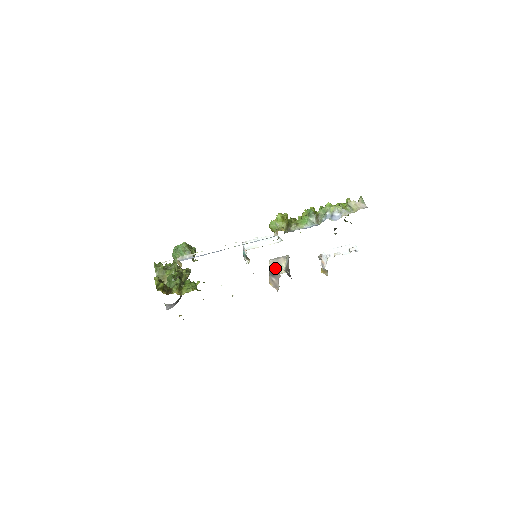
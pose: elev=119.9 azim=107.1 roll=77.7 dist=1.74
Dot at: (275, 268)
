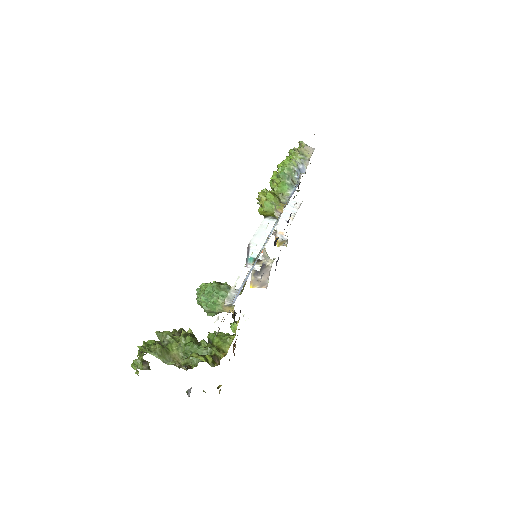
Dot at: occluded
